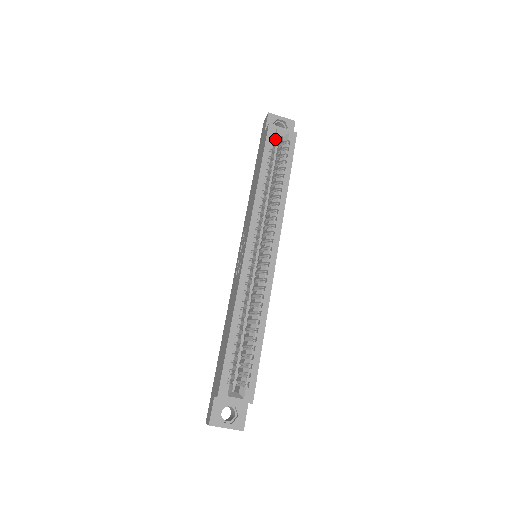
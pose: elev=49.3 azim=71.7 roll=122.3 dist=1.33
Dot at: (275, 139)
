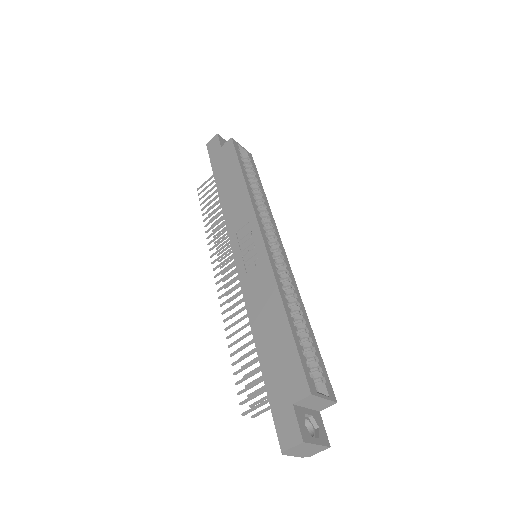
Dot at: occluded
